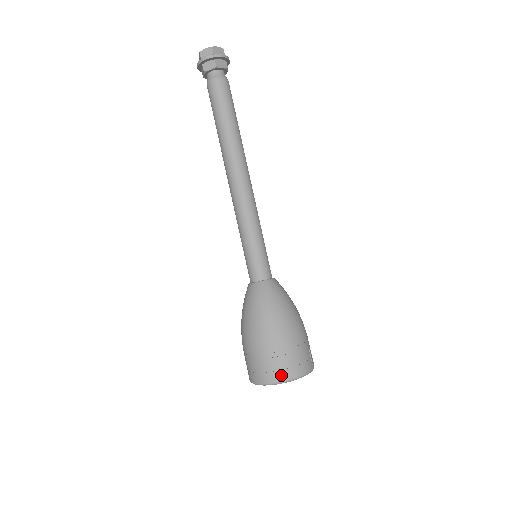
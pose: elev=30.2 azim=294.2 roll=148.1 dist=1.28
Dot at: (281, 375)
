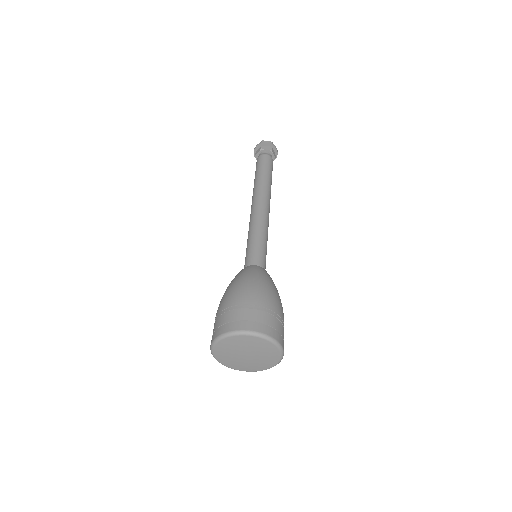
Dot at: (263, 328)
